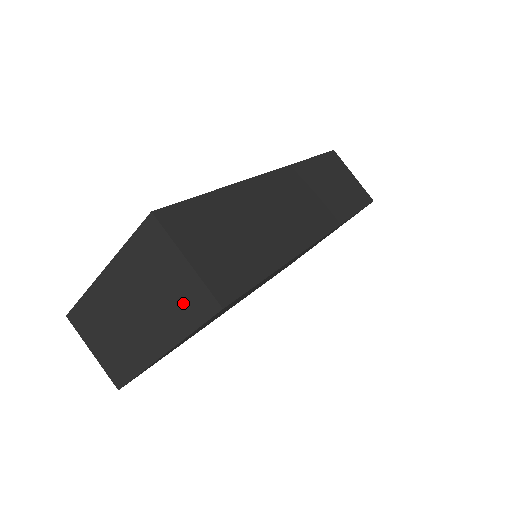
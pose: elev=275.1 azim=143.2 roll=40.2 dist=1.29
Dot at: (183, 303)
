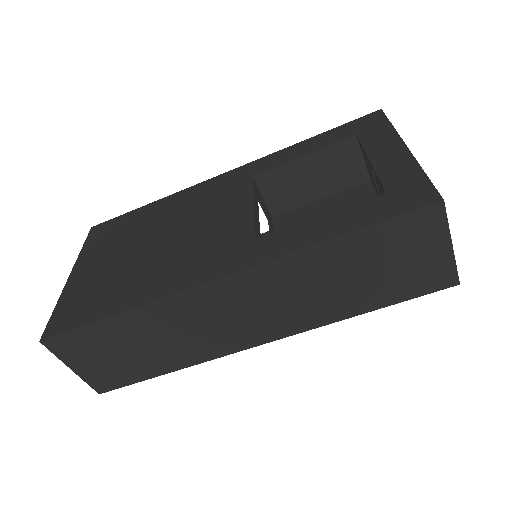
Dot at: occluded
